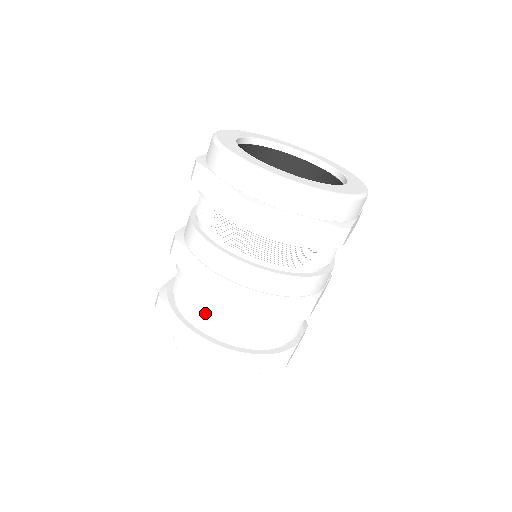
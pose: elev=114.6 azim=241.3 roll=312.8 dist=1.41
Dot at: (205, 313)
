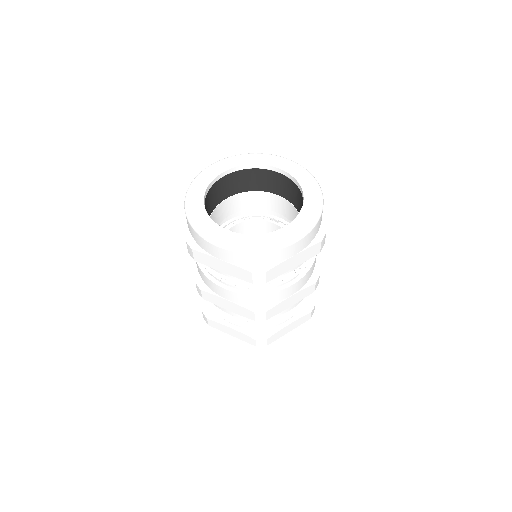
Dot at: occluded
